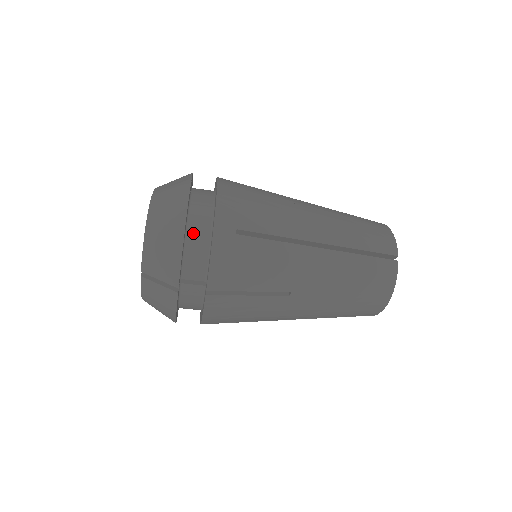
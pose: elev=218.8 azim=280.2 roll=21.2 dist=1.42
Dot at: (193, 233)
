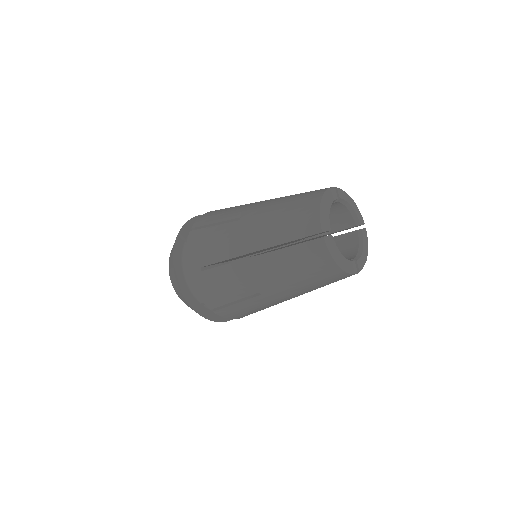
Dot at: (188, 275)
